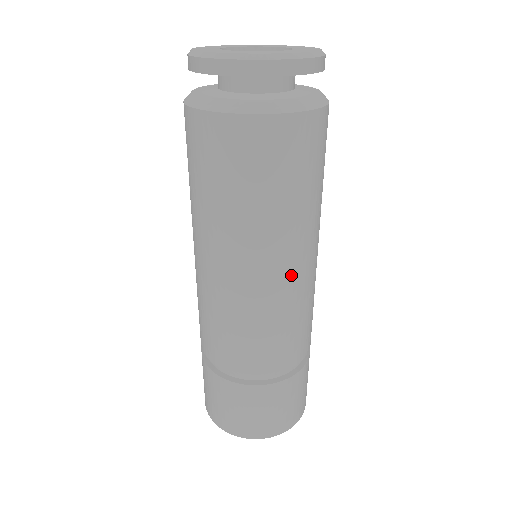
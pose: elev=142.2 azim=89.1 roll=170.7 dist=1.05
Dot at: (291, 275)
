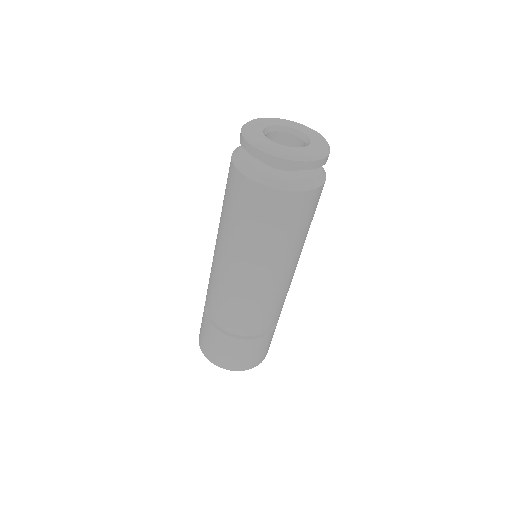
Dot at: (272, 280)
